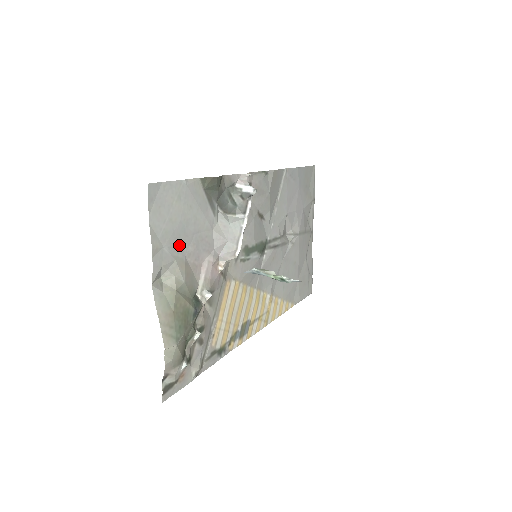
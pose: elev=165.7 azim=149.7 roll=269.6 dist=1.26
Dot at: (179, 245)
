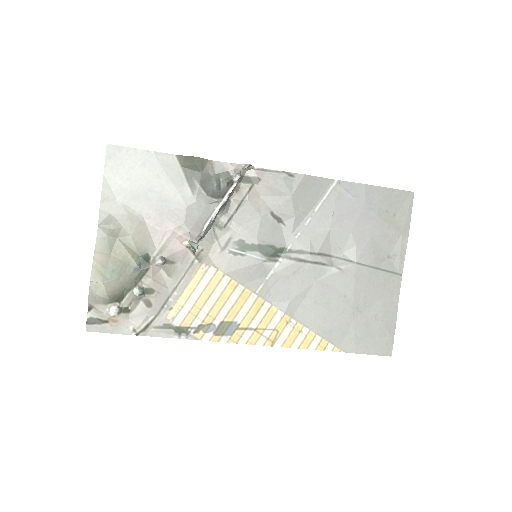
Dot at: (137, 204)
